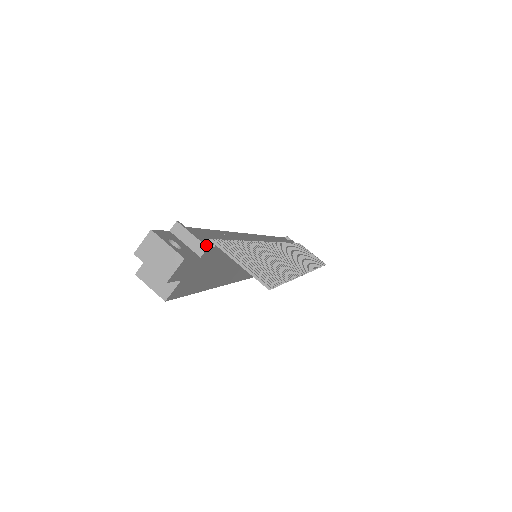
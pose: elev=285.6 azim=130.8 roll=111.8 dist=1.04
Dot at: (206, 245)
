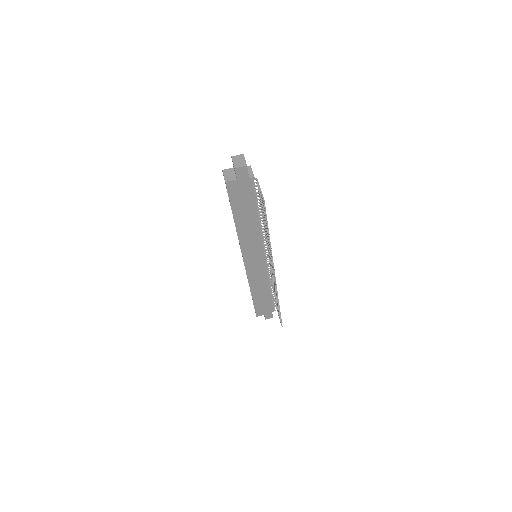
Dot at: (254, 177)
